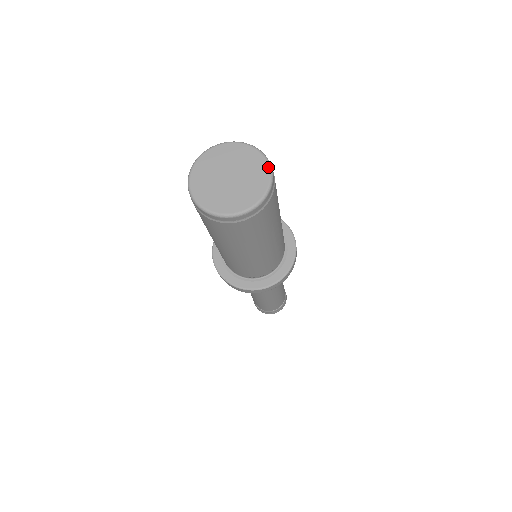
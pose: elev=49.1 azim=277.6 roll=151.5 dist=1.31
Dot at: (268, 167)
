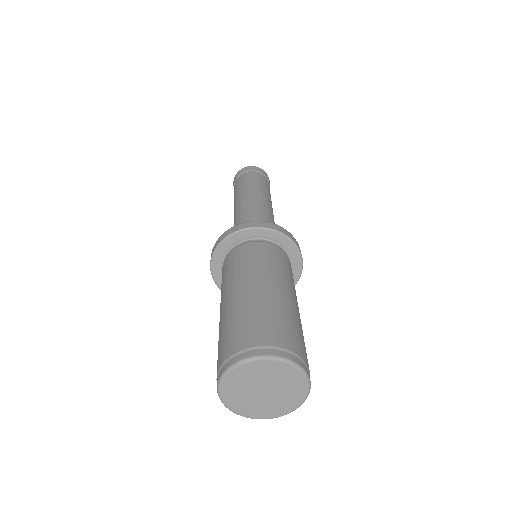
Dot at: (304, 398)
